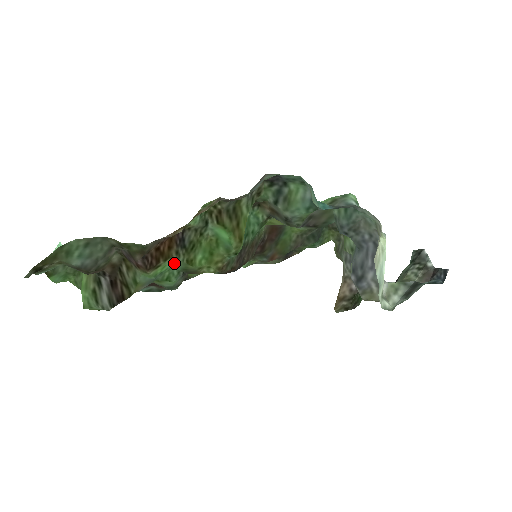
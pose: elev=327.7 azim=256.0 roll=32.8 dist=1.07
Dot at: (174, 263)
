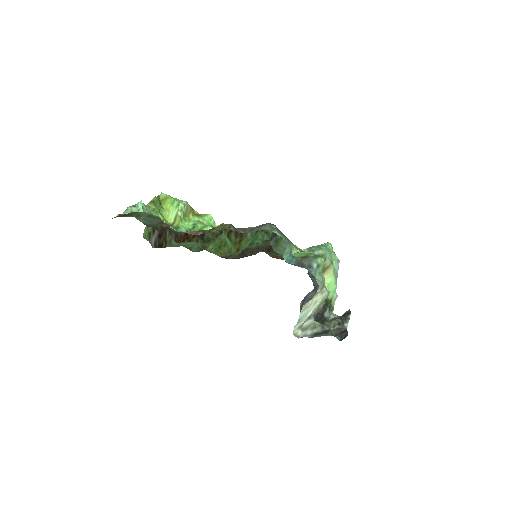
Dot at: (195, 243)
